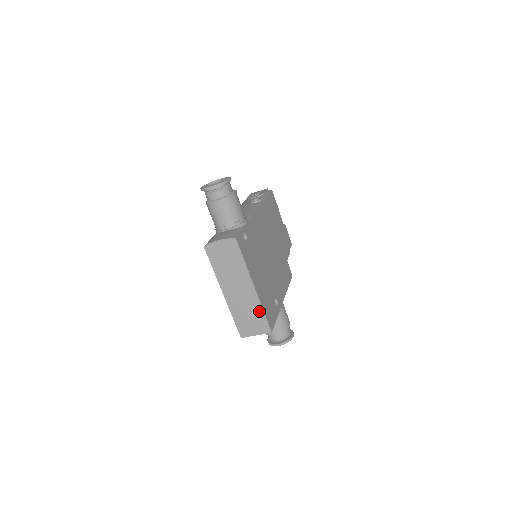
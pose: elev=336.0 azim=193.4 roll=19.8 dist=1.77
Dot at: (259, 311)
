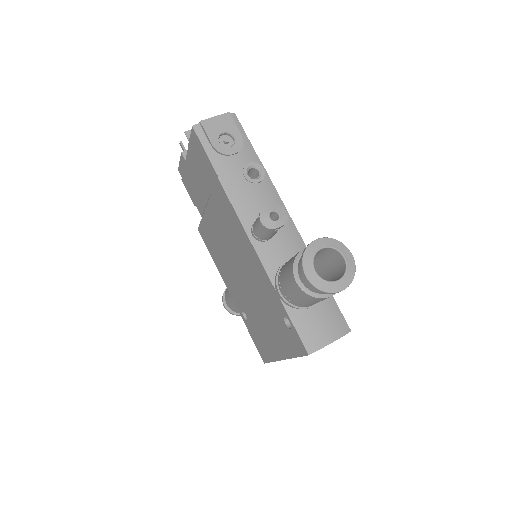
Dot at: occluded
